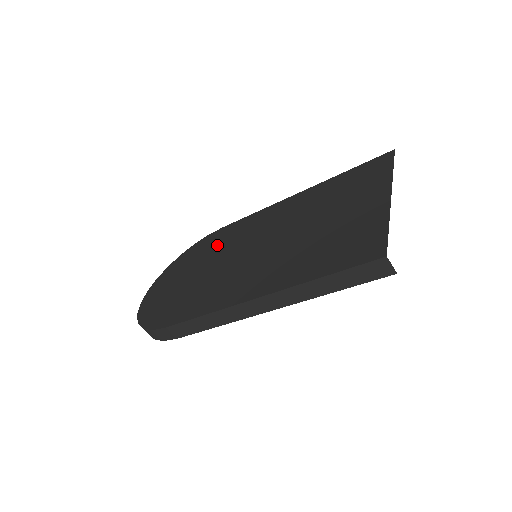
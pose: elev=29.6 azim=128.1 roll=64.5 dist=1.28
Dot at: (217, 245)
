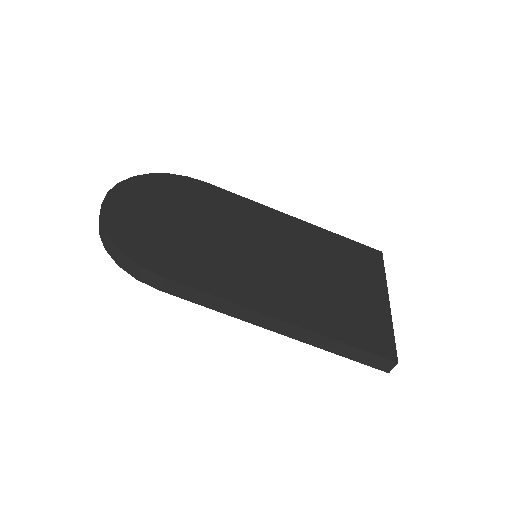
Dot at: (208, 205)
